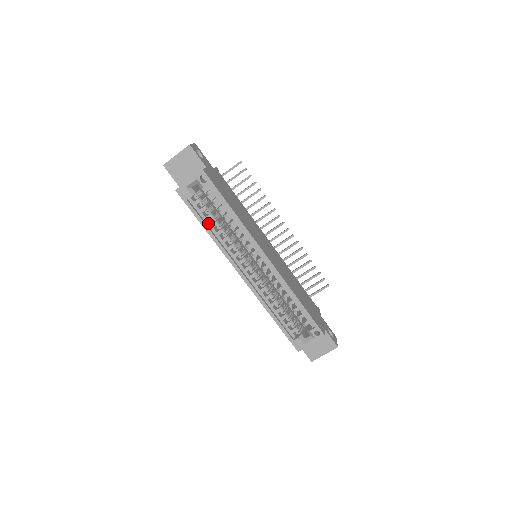
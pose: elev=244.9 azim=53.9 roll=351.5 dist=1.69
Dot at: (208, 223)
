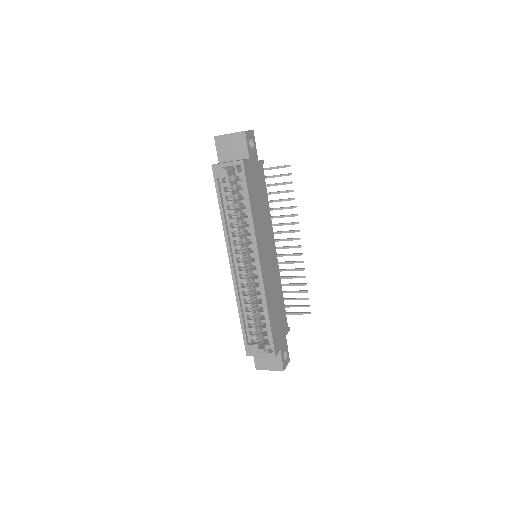
Dot at: (226, 208)
